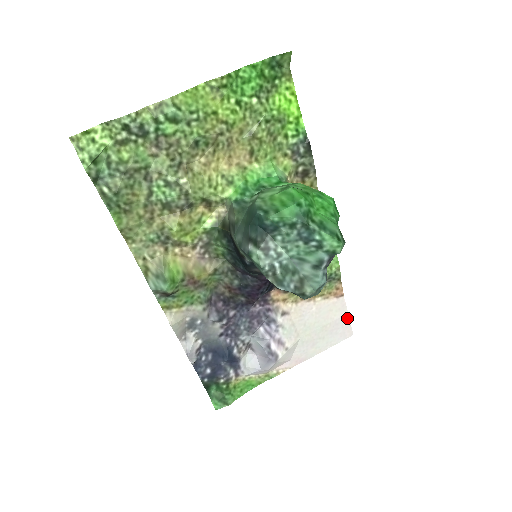
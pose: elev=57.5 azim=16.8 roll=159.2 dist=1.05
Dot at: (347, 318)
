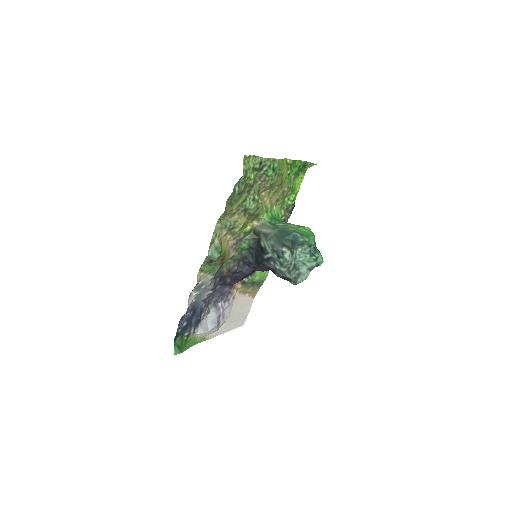
Dot at: (248, 313)
